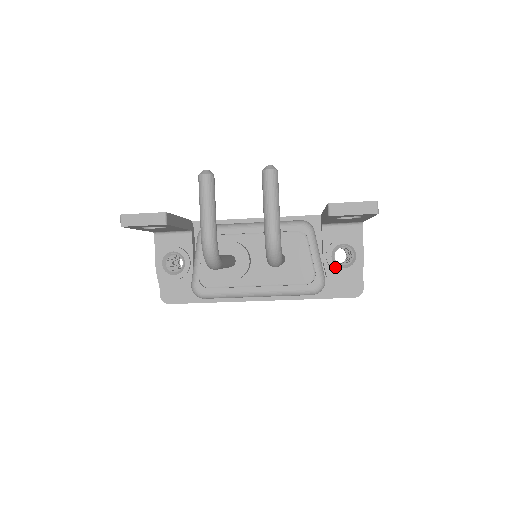
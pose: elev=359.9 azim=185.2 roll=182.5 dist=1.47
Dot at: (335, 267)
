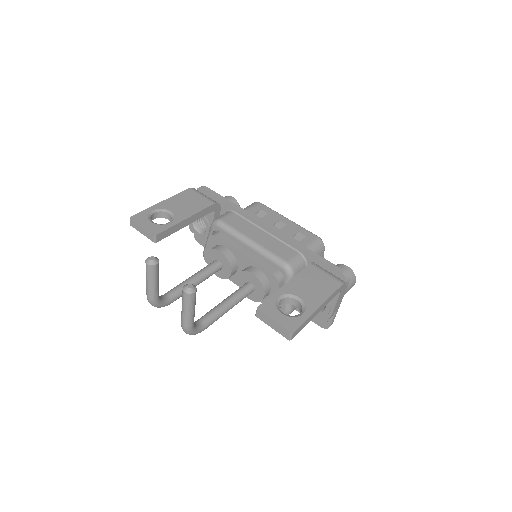
Dot at: occluded
